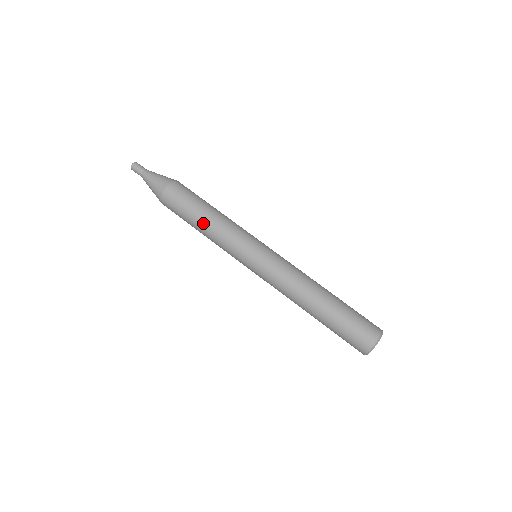
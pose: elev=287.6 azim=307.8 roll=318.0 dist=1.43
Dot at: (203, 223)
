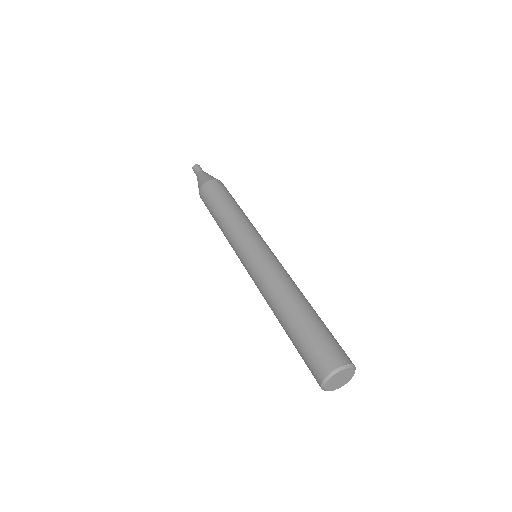
Dot at: (220, 214)
